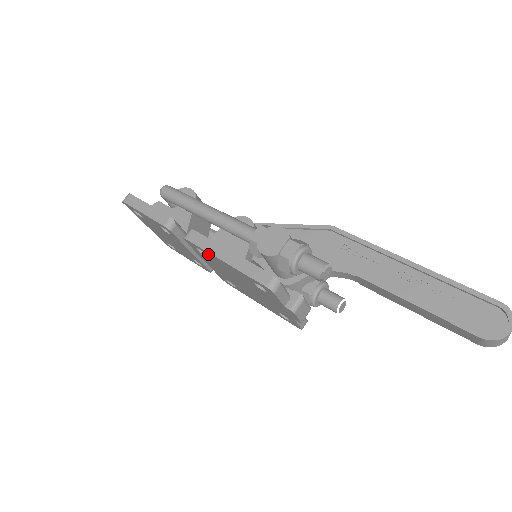
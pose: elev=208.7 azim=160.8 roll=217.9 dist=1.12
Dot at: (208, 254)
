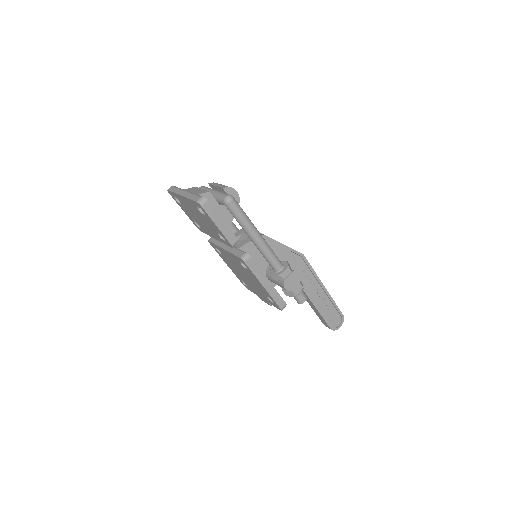
Dot at: (252, 274)
